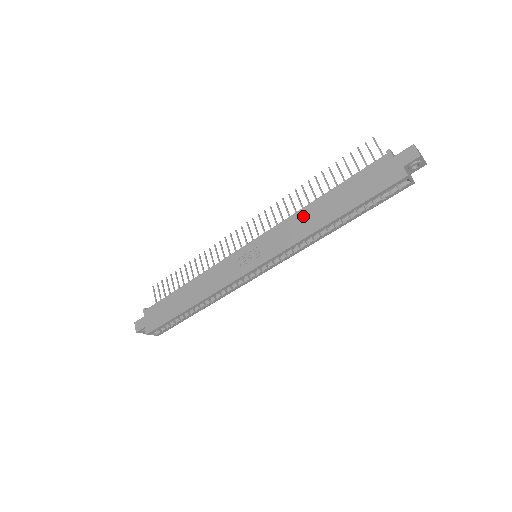
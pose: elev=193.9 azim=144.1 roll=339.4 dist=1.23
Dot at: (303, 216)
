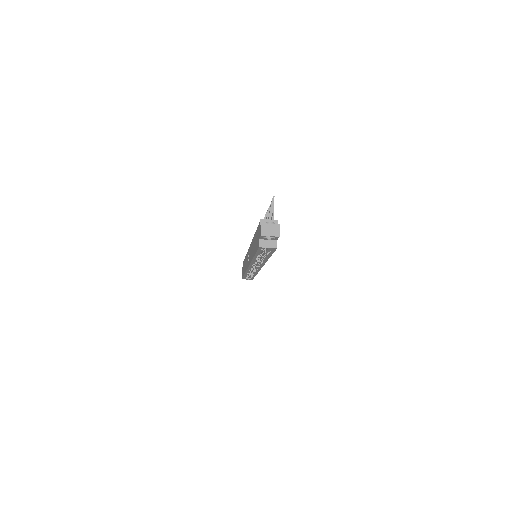
Dot at: (252, 244)
